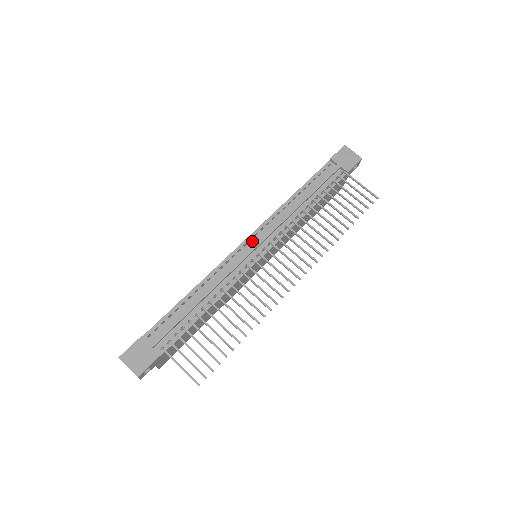
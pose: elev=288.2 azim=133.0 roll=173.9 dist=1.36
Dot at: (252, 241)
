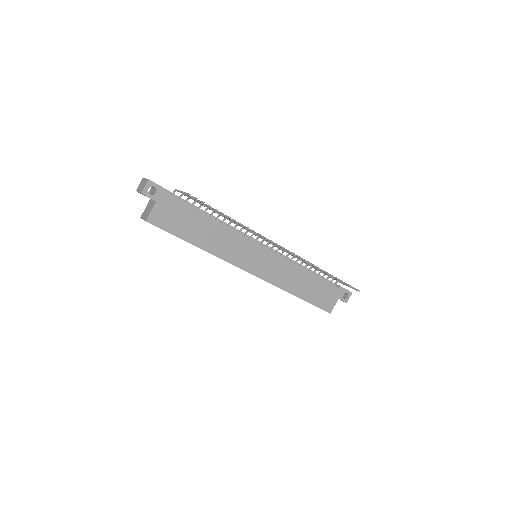
Dot at: occluded
